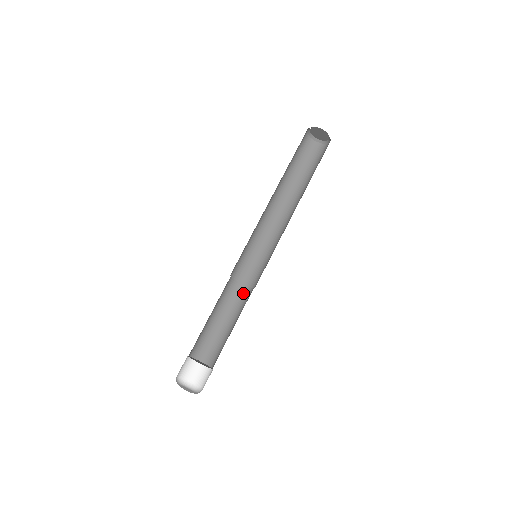
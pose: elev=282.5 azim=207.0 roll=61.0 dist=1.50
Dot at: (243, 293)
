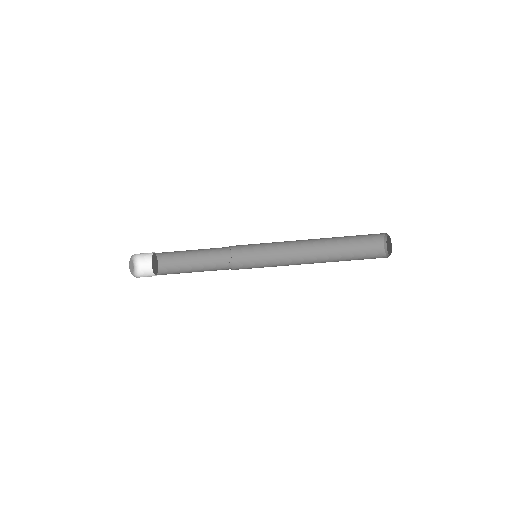
Dot at: (225, 263)
